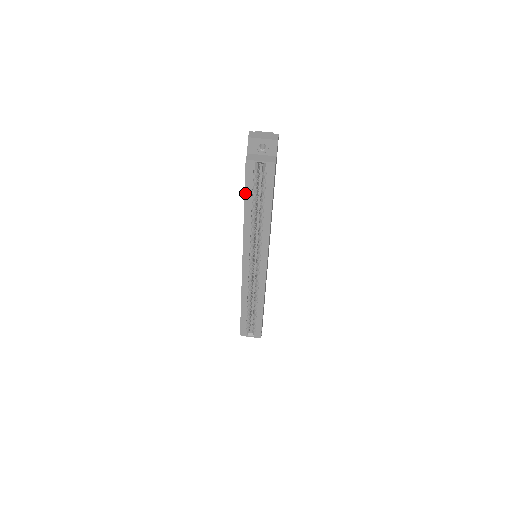
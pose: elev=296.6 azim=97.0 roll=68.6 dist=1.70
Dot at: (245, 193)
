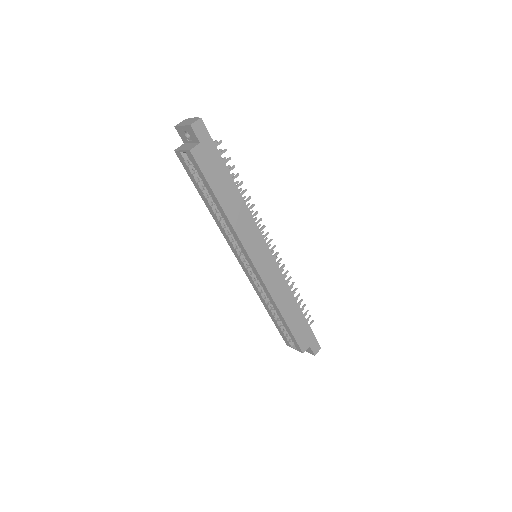
Dot at: (195, 186)
